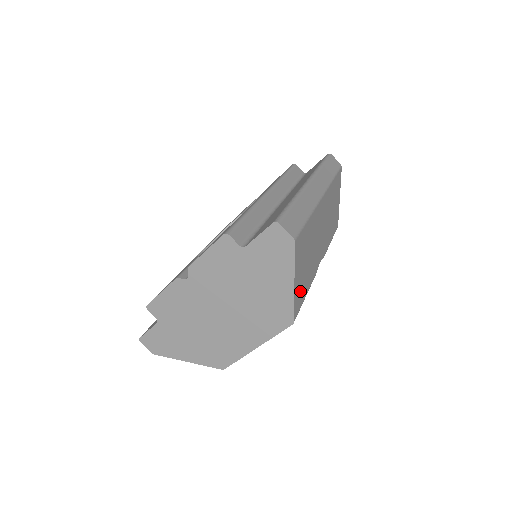
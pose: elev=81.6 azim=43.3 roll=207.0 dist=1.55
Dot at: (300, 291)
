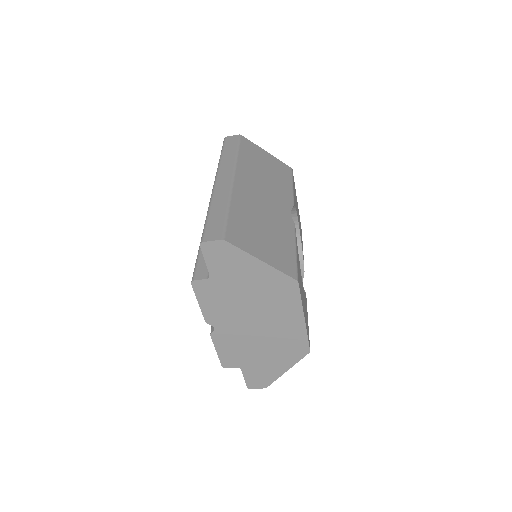
Dot at: (280, 256)
